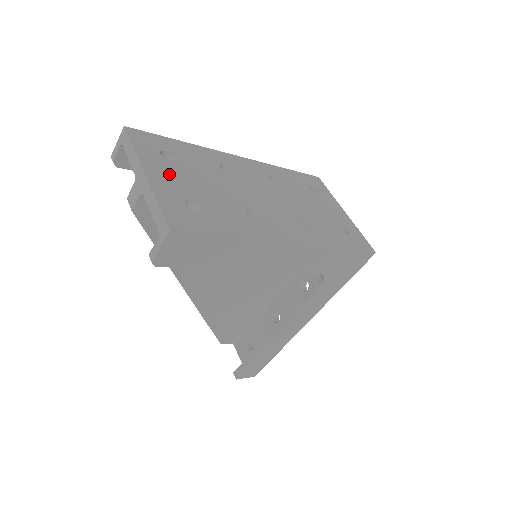
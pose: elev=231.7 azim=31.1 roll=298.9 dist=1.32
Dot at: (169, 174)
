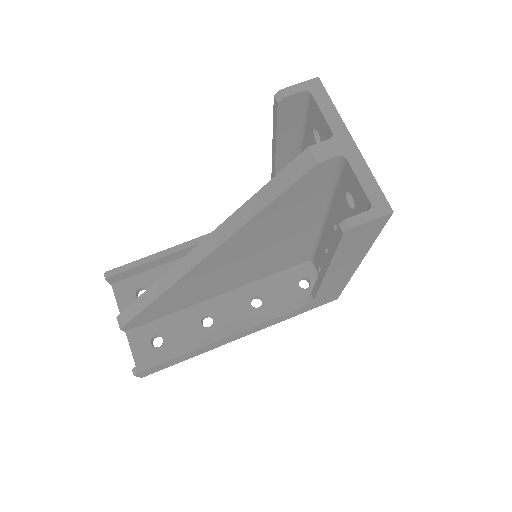
Dot at: occluded
